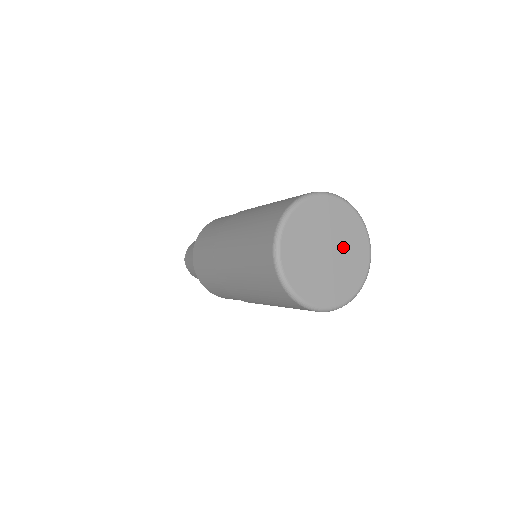
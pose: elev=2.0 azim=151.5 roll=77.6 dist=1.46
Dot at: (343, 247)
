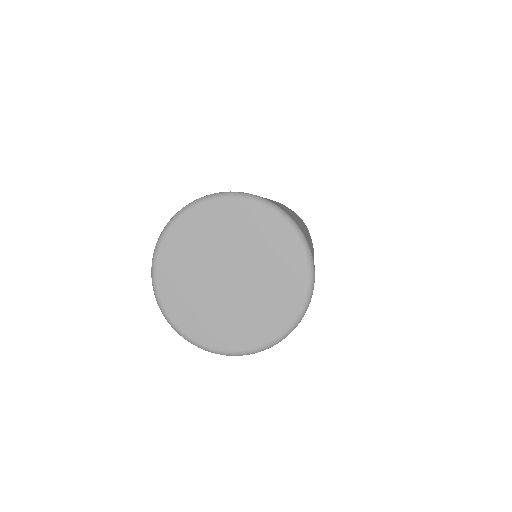
Dot at: (246, 253)
